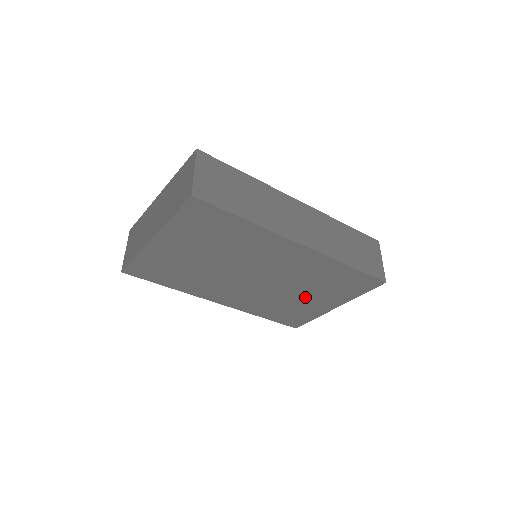
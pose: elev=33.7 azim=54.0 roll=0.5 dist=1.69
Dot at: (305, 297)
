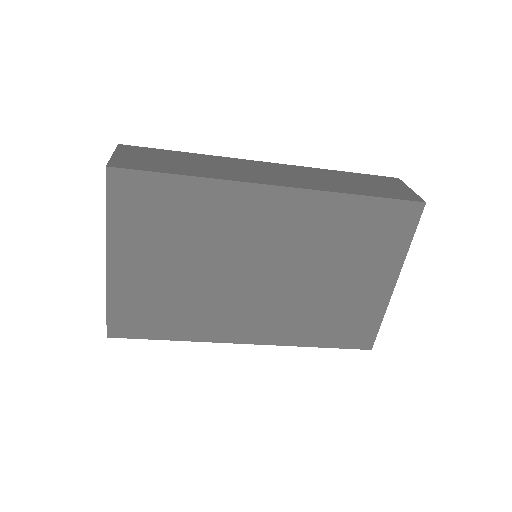
Dot at: (342, 282)
